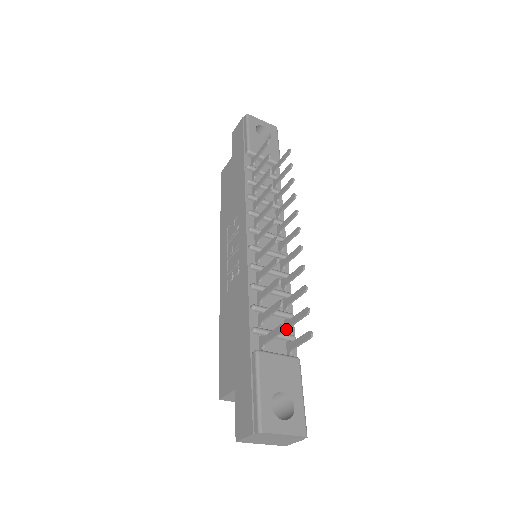
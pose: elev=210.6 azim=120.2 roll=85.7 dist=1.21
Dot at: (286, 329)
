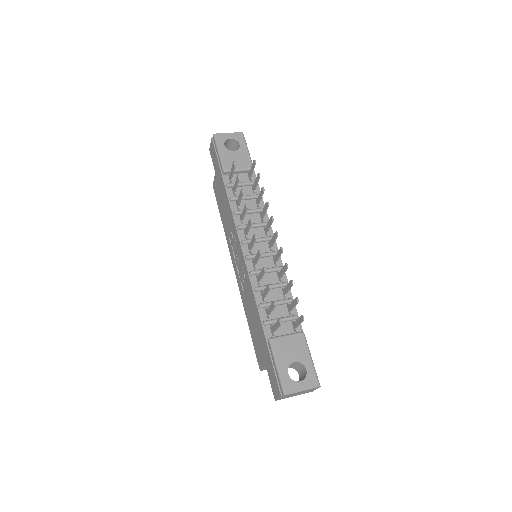
Dot at: (289, 312)
